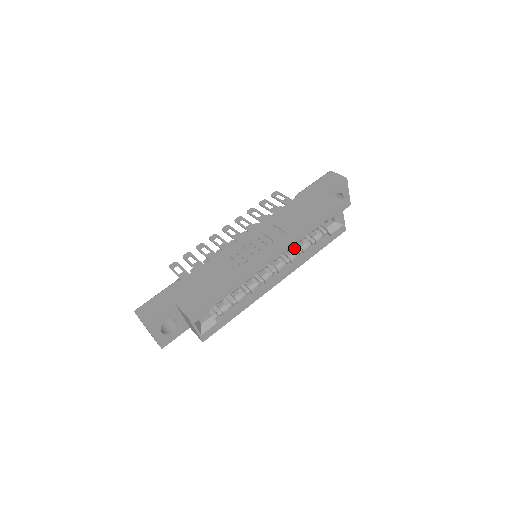
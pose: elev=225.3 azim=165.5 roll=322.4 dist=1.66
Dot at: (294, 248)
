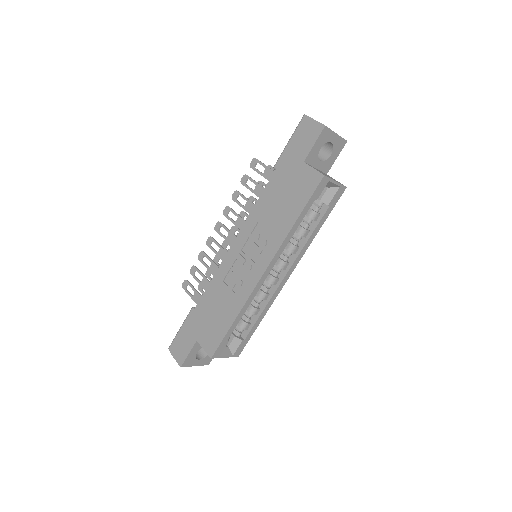
Dot at: occluded
